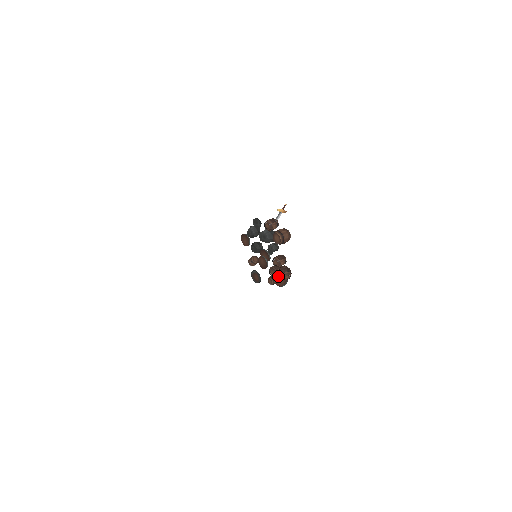
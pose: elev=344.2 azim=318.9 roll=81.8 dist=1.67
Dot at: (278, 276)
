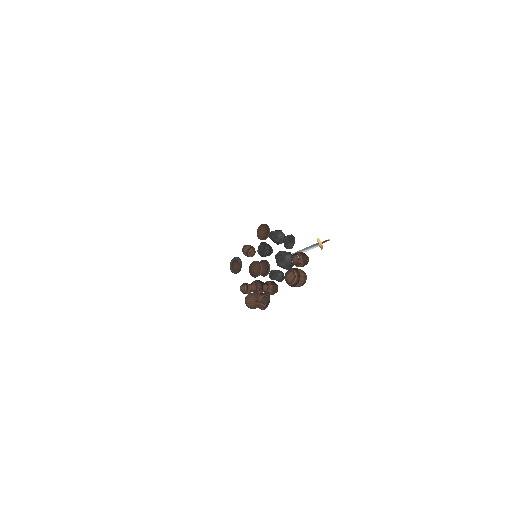
Dot at: (254, 293)
